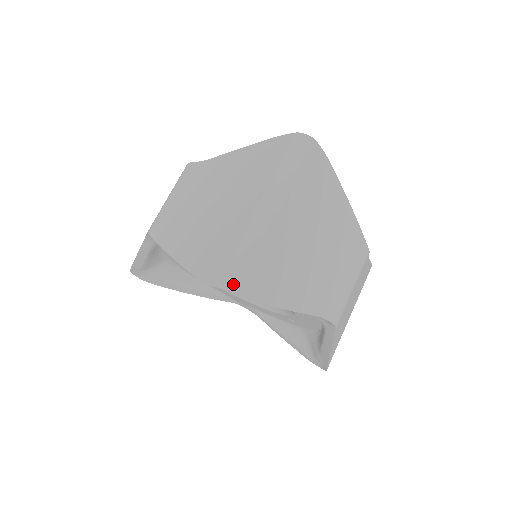
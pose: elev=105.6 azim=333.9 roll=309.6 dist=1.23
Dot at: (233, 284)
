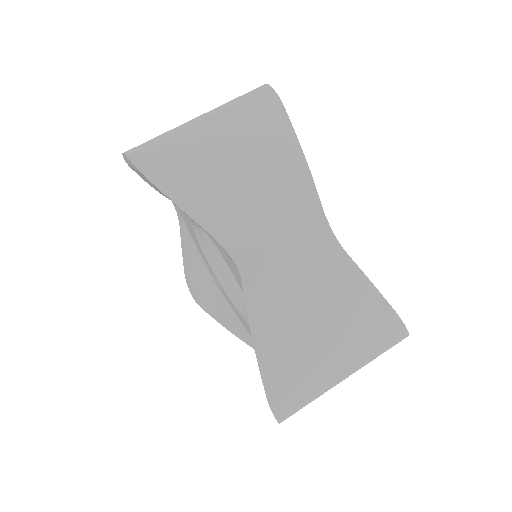
Dot at: (131, 151)
